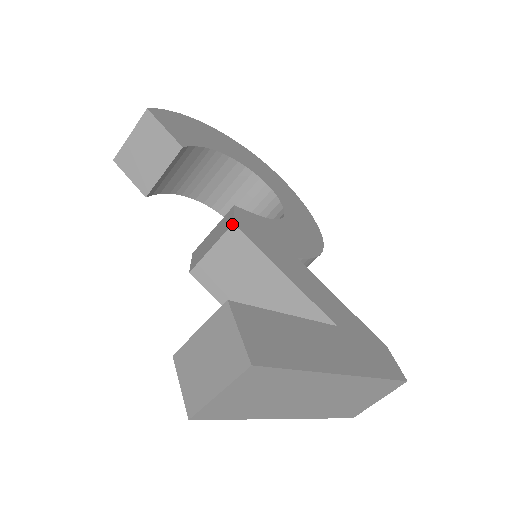
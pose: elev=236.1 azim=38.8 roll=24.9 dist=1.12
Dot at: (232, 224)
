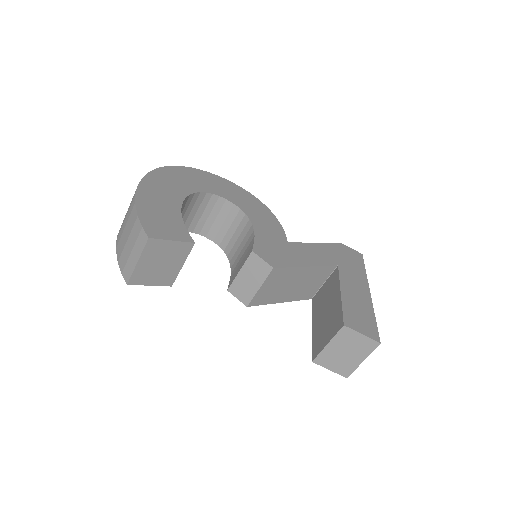
Dot at: (273, 269)
